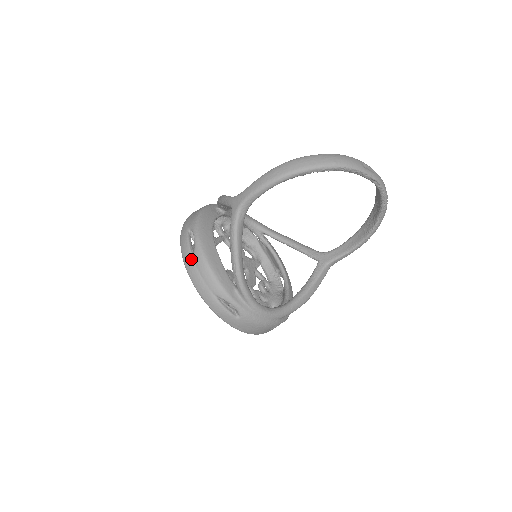
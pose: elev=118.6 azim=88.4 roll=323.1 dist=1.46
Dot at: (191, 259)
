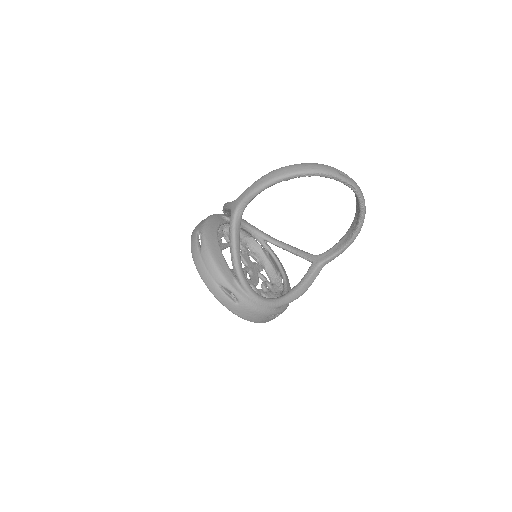
Dot at: (198, 254)
